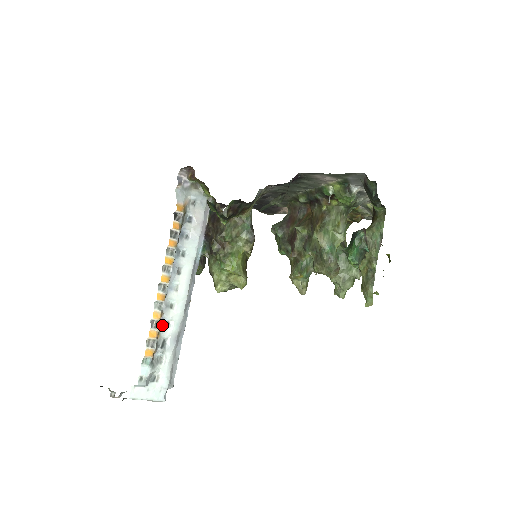
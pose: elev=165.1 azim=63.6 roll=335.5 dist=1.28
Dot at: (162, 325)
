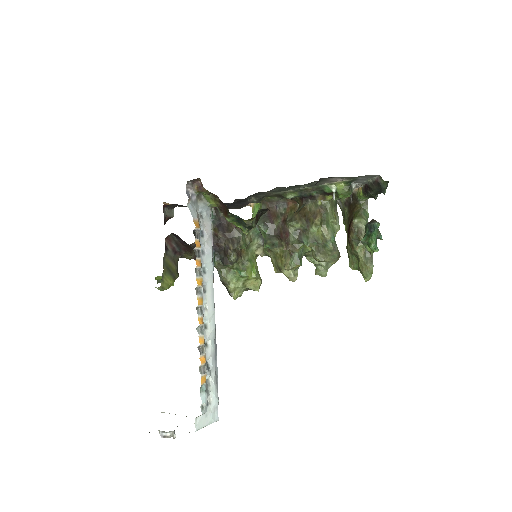
Dot at: (203, 348)
